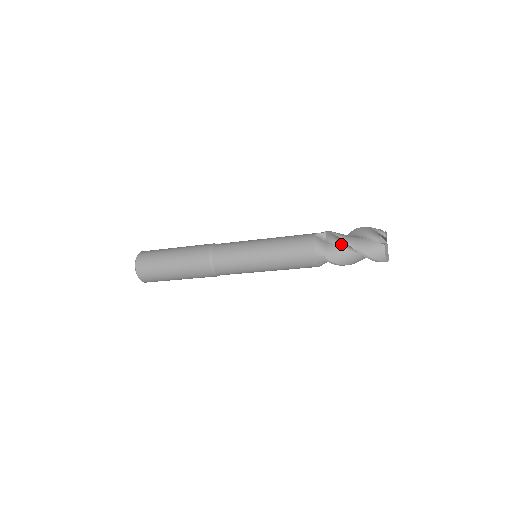
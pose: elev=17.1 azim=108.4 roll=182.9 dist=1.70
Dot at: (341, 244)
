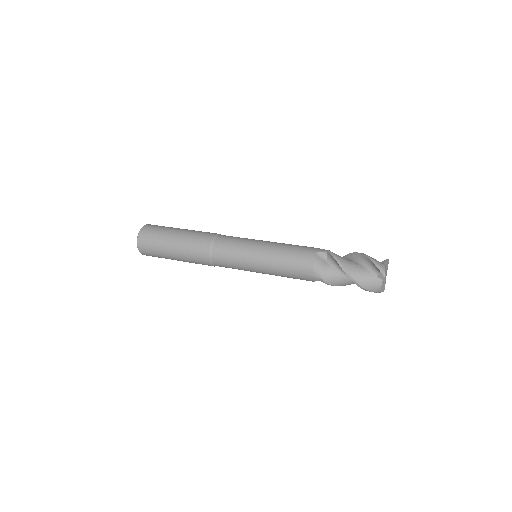
Dot at: (340, 269)
